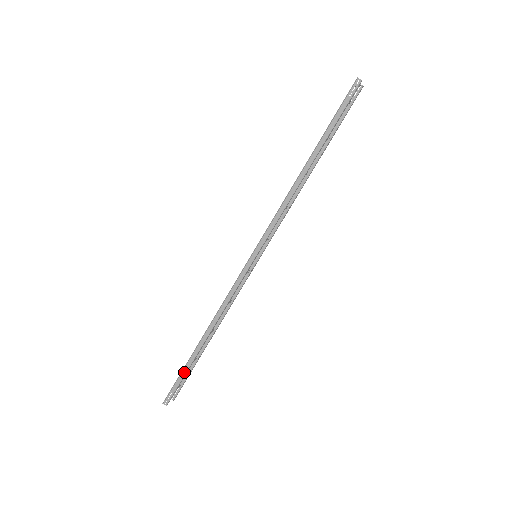
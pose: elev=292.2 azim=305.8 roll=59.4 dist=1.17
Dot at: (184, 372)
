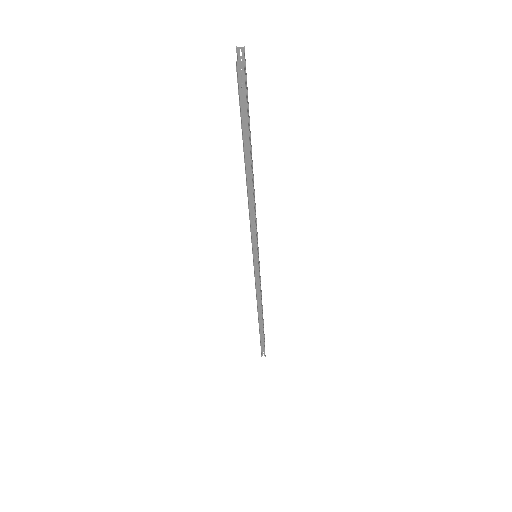
Dot at: (262, 339)
